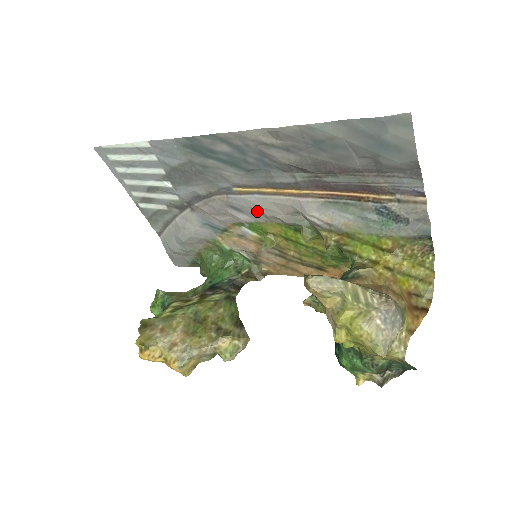
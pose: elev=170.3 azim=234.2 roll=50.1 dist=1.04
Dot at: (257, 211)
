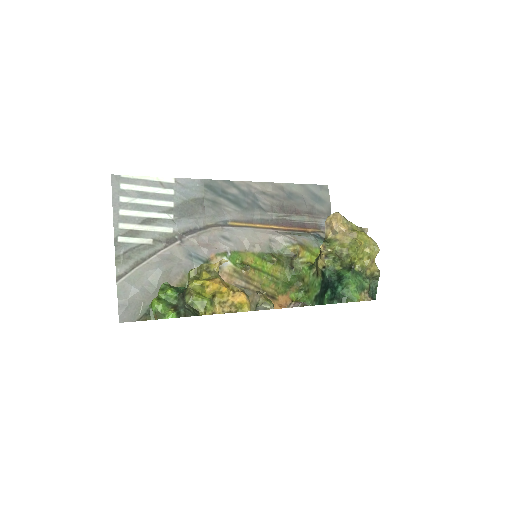
Dot at: (242, 240)
